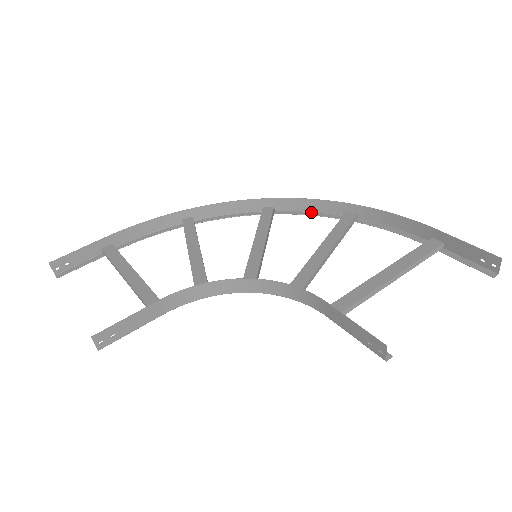
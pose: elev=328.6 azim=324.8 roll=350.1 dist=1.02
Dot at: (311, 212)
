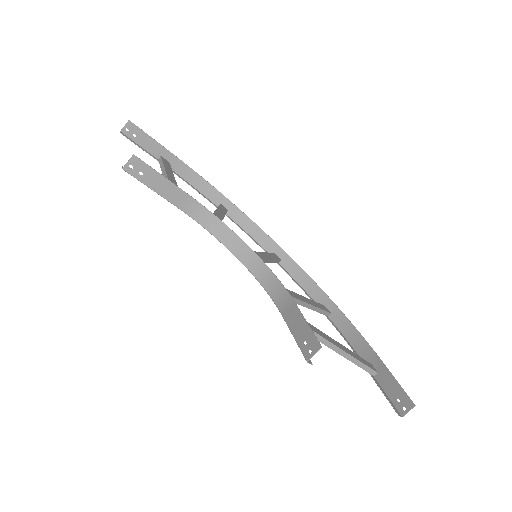
Dot at: (301, 286)
